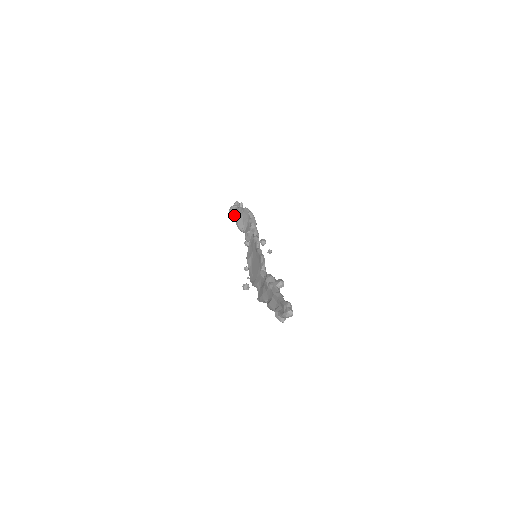
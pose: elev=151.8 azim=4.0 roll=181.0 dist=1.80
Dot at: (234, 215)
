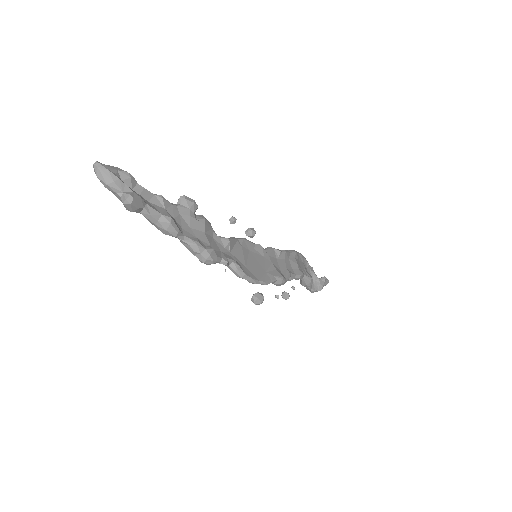
Dot at: occluded
